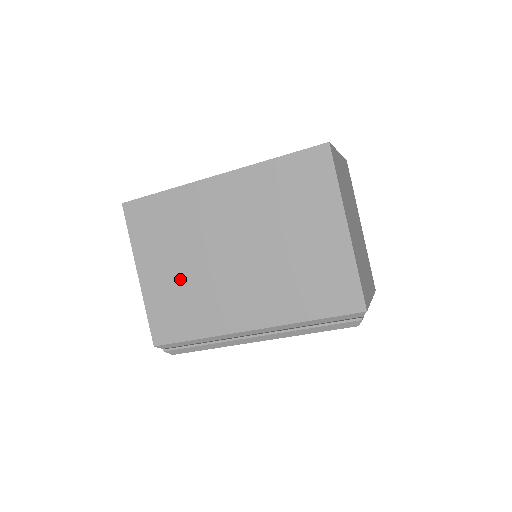
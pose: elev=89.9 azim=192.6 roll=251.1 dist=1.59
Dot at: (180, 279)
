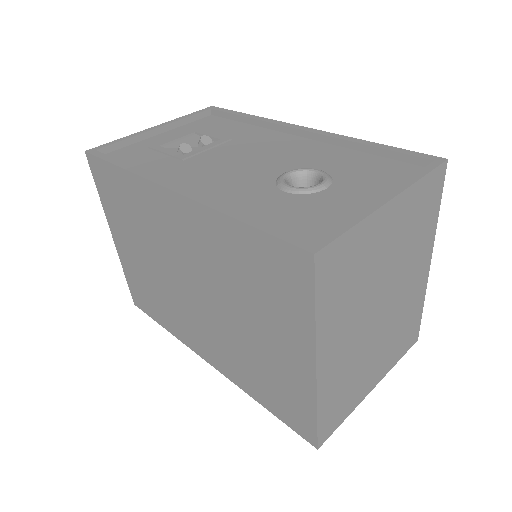
Dot at: (146, 270)
